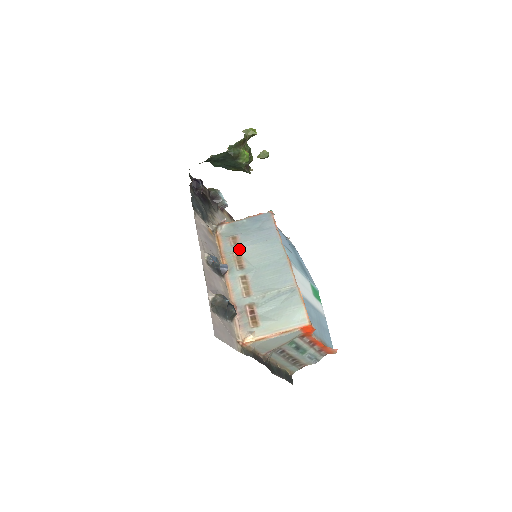
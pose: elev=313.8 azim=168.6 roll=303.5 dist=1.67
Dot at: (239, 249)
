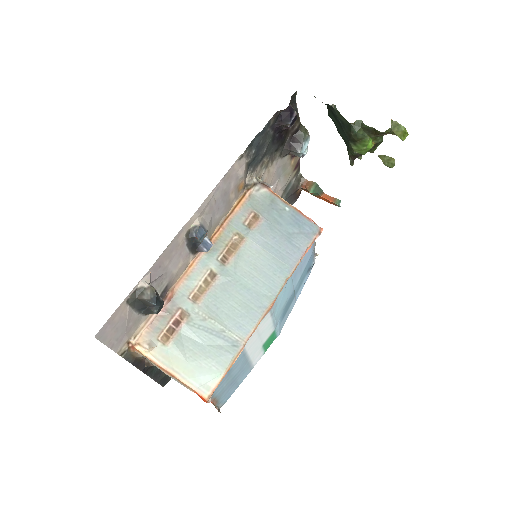
Dot at: (245, 237)
